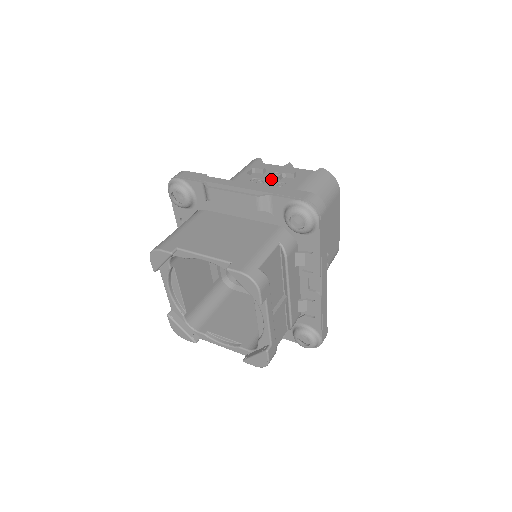
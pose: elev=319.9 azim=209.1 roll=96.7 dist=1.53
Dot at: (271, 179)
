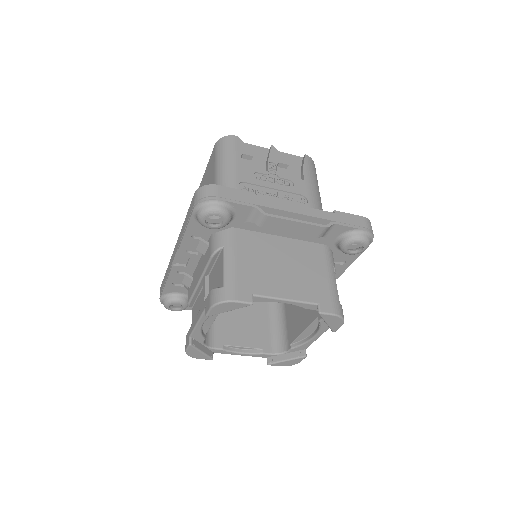
Dot at: (272, 174)
